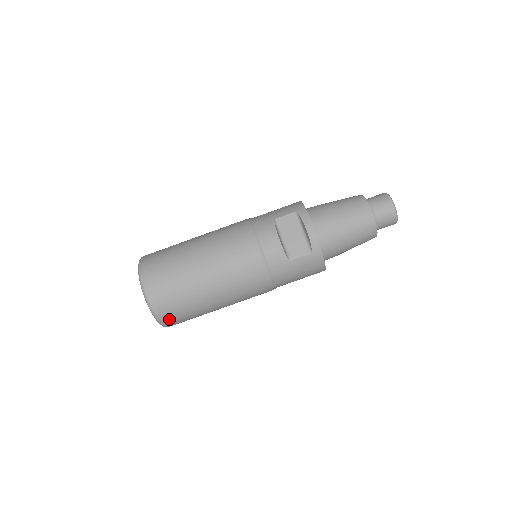
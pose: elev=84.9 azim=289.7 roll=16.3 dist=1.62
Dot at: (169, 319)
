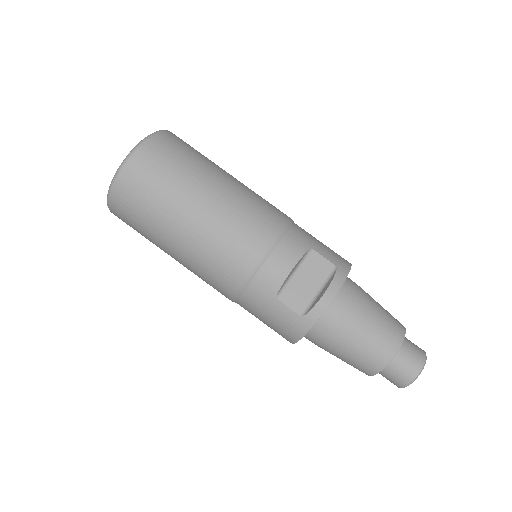
Dot at: (119, 206)
